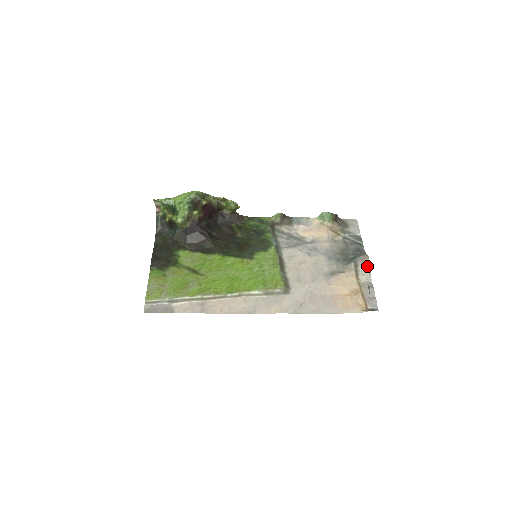
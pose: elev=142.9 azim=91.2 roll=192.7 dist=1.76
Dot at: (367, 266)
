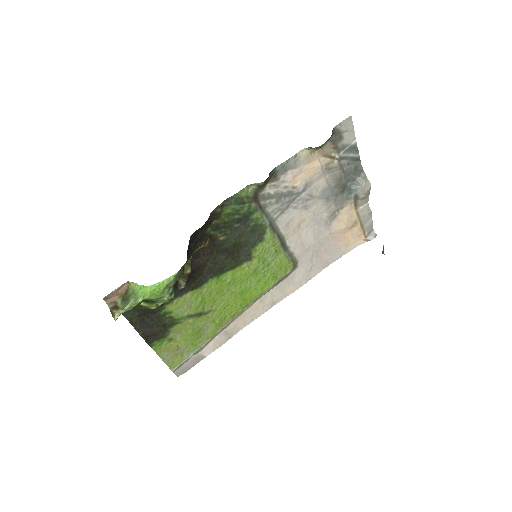
Dot at: (368, 194)
